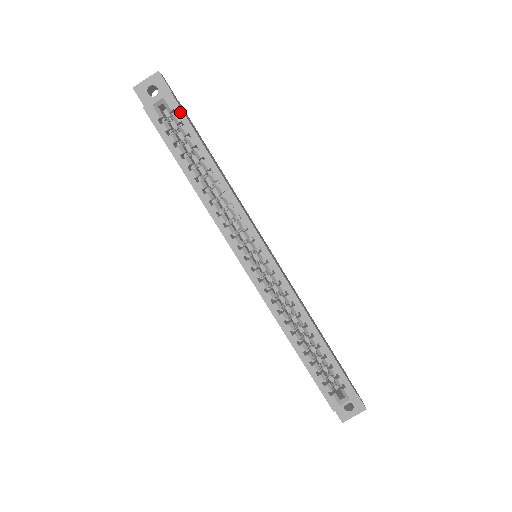
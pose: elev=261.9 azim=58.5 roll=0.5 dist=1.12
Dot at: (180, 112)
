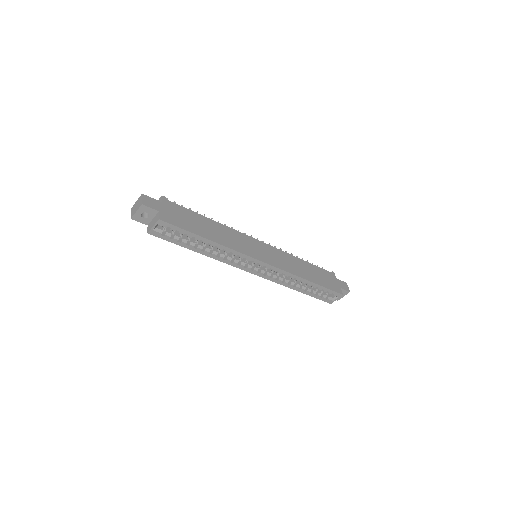
Dot at: (173, 227)
